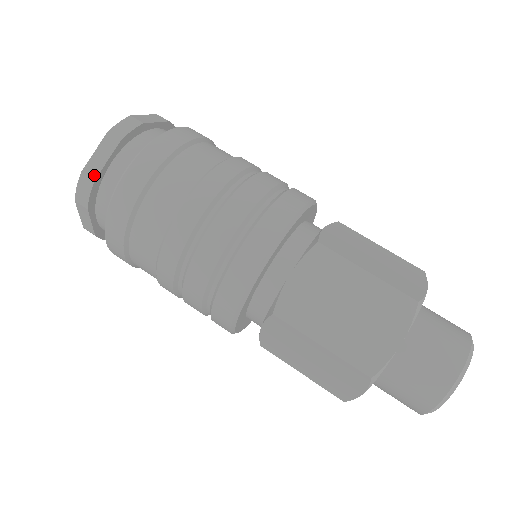
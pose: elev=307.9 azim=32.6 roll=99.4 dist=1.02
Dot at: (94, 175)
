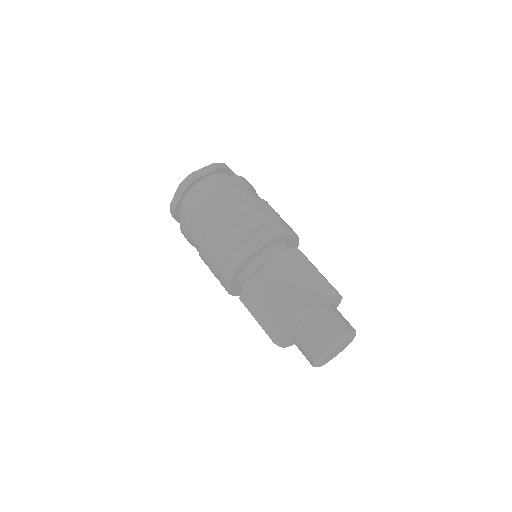
Dot at: (174, 207)
